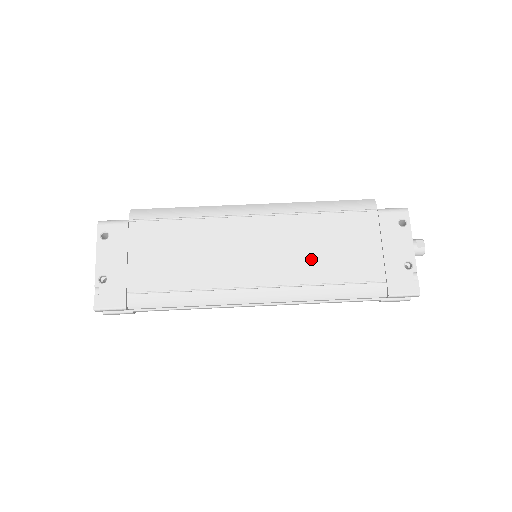
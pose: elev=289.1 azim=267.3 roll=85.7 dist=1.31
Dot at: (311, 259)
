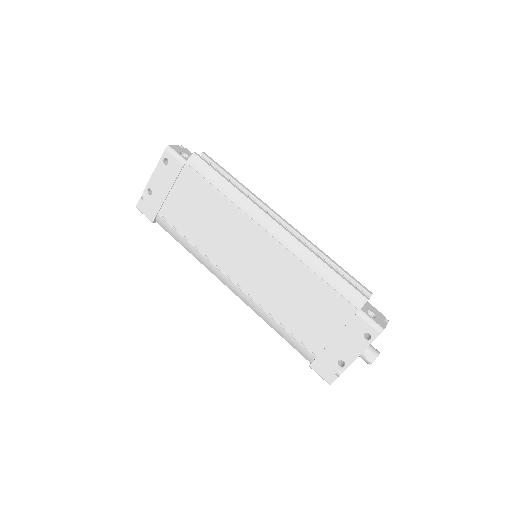
Dot at: (281, 297)
